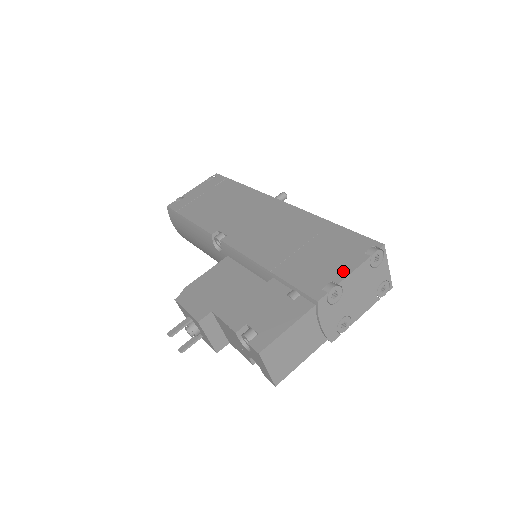
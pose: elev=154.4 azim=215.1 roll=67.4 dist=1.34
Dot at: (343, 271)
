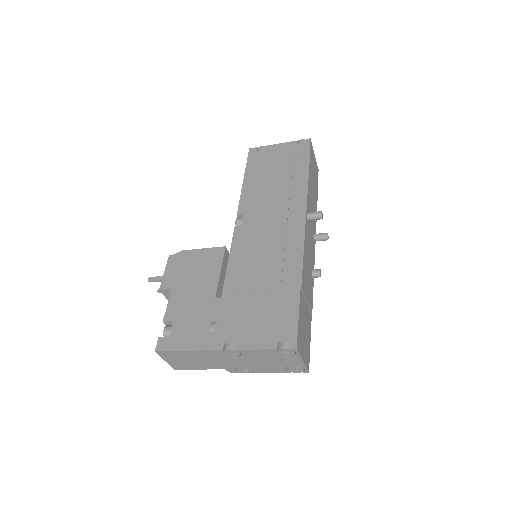
Dot at: (250, 342)
